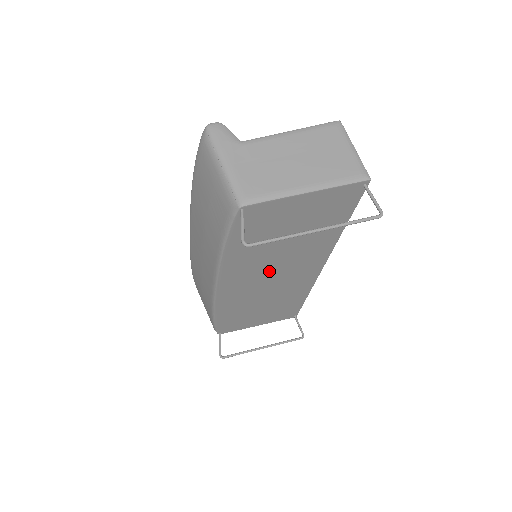
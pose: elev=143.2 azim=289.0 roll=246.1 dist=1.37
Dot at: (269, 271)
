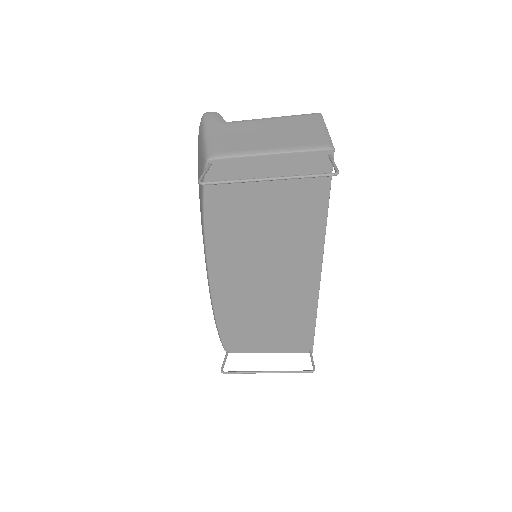
Dot at: (259, 262)
